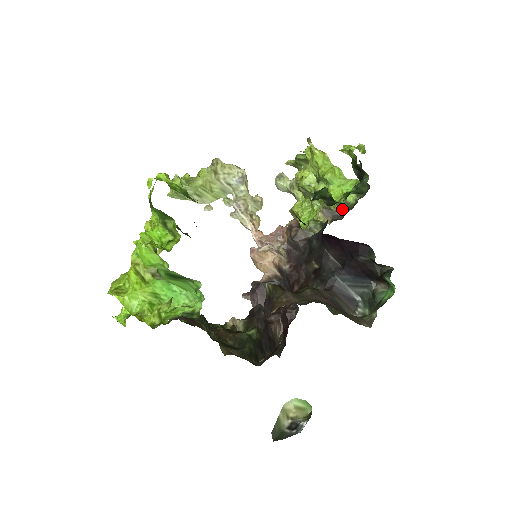
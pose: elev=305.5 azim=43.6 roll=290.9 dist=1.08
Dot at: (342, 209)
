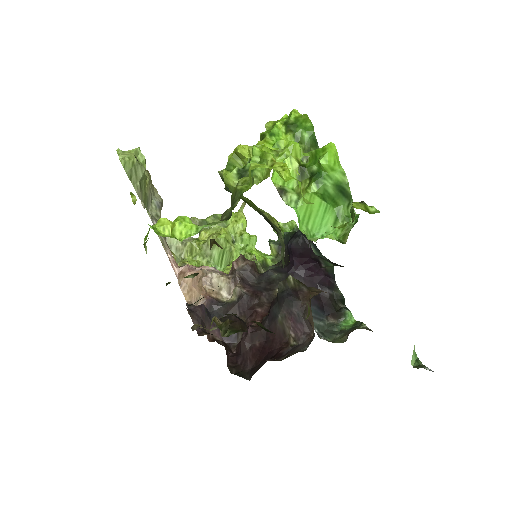
Dot at: (265, 267)
